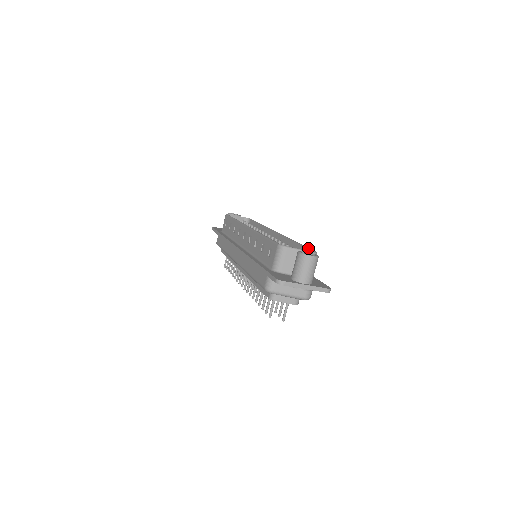
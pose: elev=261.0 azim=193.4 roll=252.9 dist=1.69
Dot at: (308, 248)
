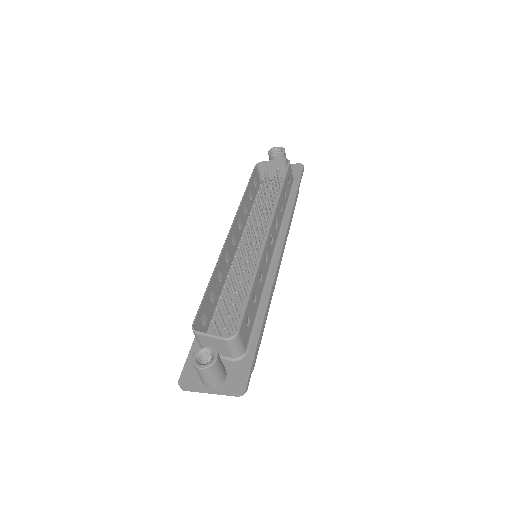
Dot at: occluded
